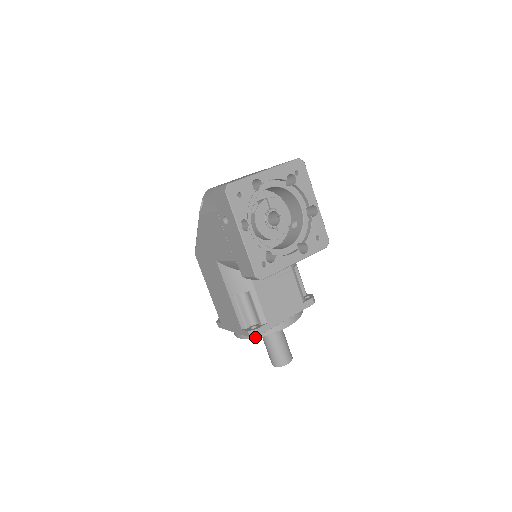
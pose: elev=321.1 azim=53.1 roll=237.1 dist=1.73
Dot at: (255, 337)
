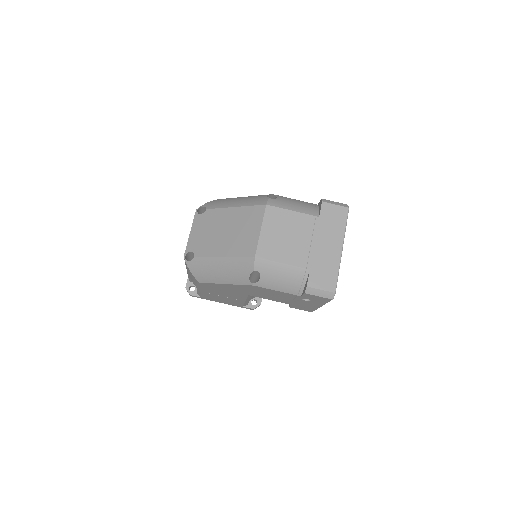
Dot at: occluded
